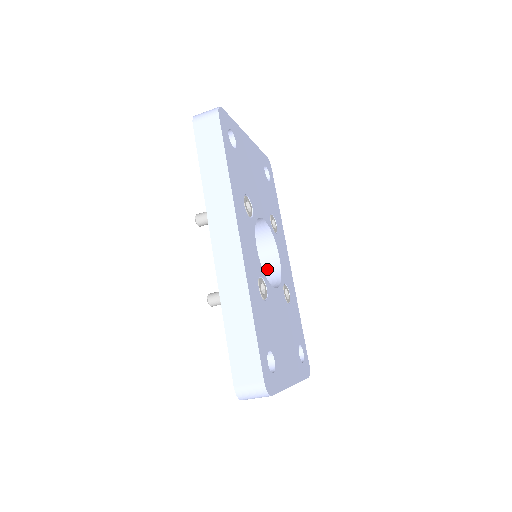
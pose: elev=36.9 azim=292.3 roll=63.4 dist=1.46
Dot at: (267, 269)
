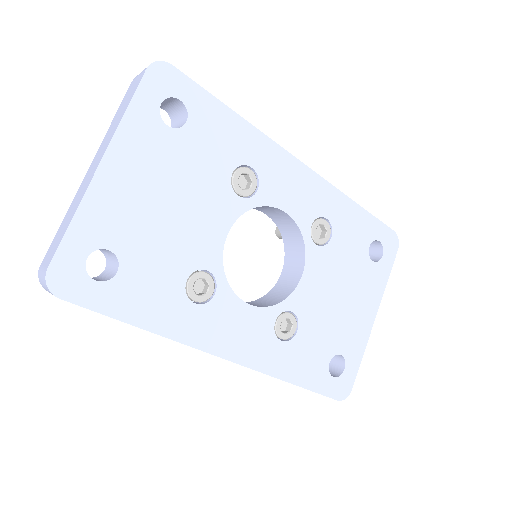
Dot at: (280, 220)
